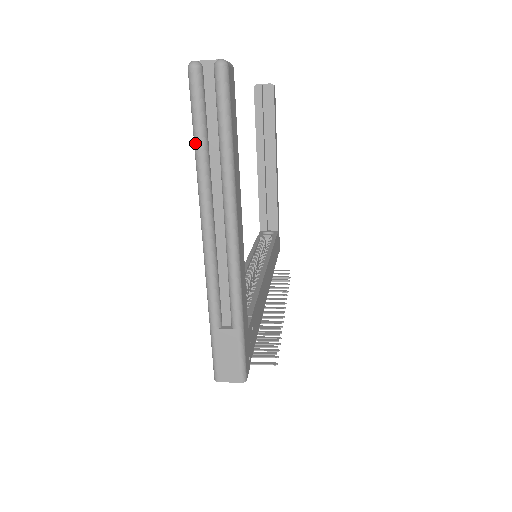
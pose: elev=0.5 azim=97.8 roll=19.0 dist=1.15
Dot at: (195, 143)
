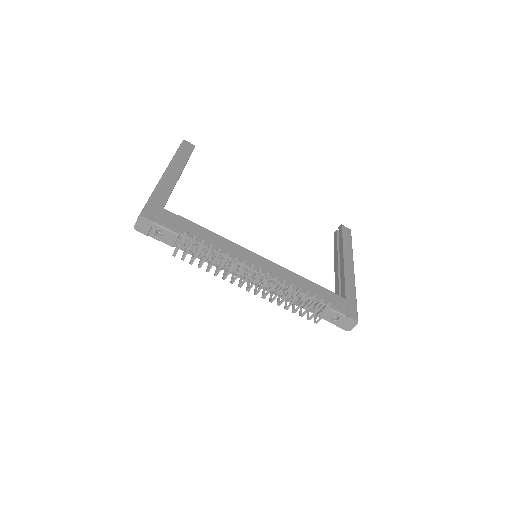
Dot at: occluded
